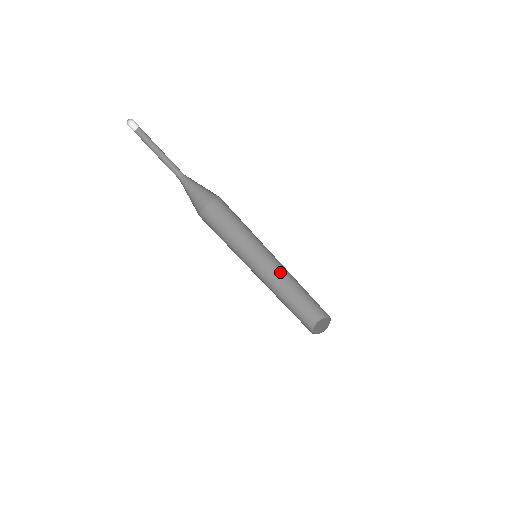
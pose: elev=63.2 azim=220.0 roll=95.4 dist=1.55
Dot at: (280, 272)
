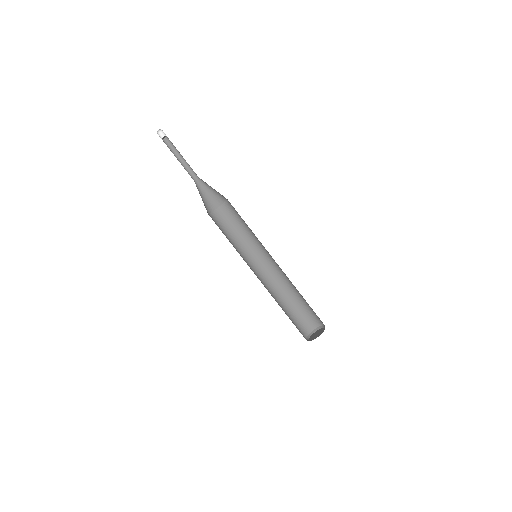
Dot at: (278, 278)
